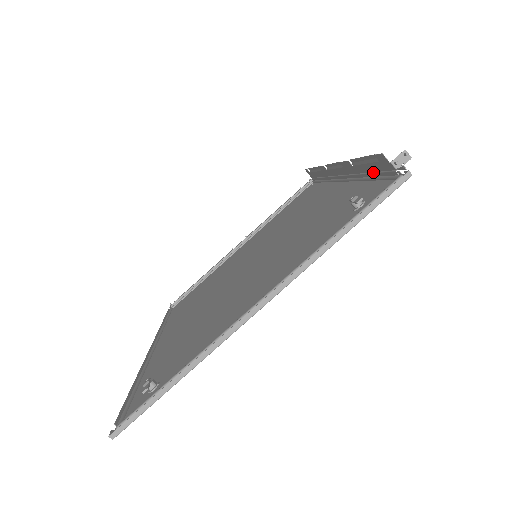
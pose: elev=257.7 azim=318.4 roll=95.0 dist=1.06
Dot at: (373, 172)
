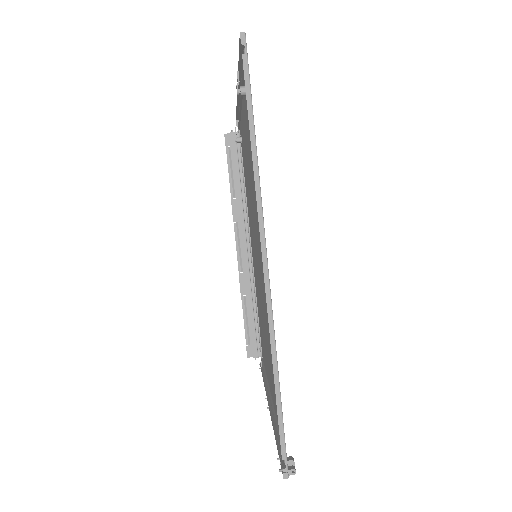
Dot at: (239, 169)
